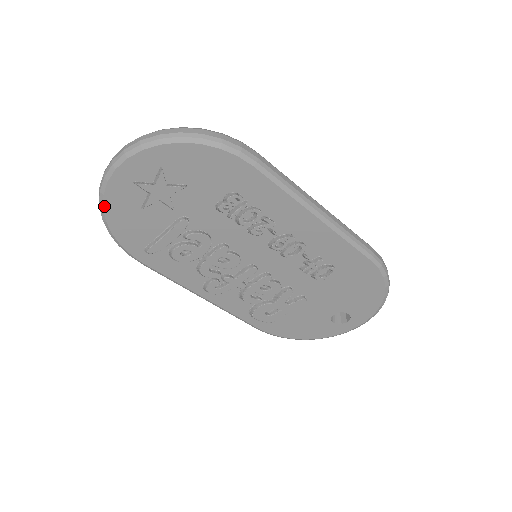
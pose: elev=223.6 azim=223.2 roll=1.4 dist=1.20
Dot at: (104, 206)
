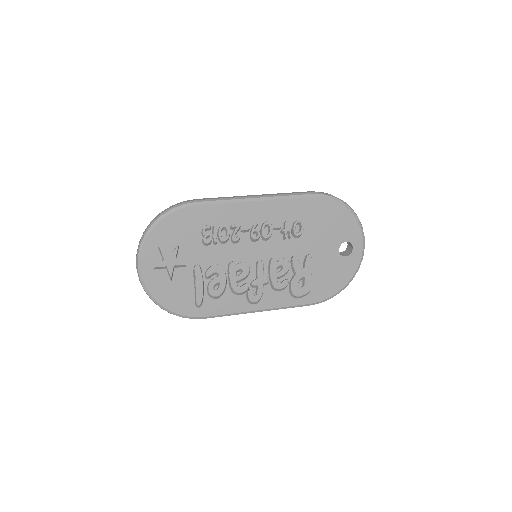
Dot at: (154, 297)
